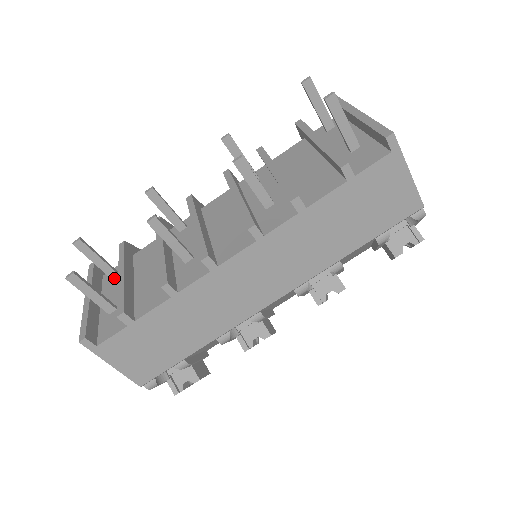
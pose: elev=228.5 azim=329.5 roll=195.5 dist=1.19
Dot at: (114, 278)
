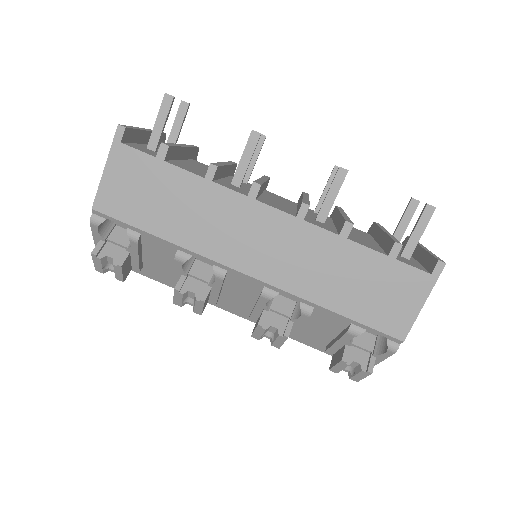
Dot at: occluded
